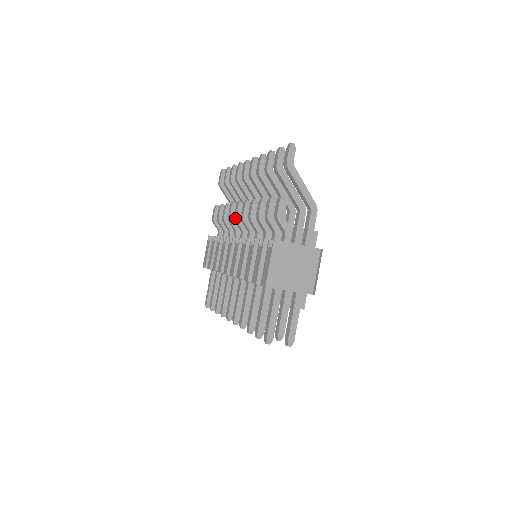
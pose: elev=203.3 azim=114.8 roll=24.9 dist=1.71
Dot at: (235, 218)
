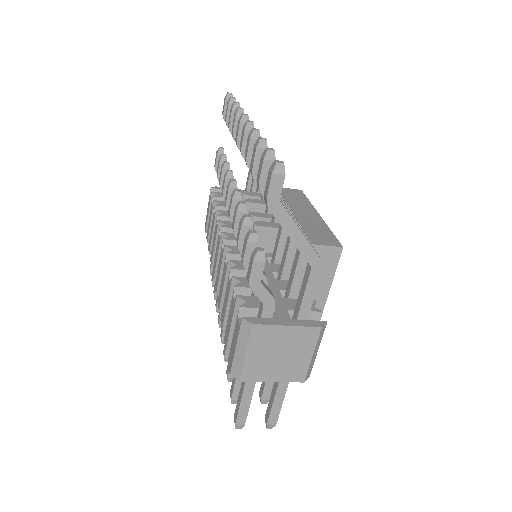
Dot at: (225, 204)
